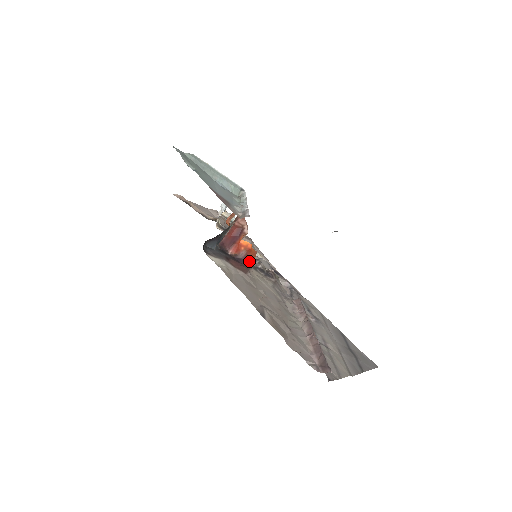
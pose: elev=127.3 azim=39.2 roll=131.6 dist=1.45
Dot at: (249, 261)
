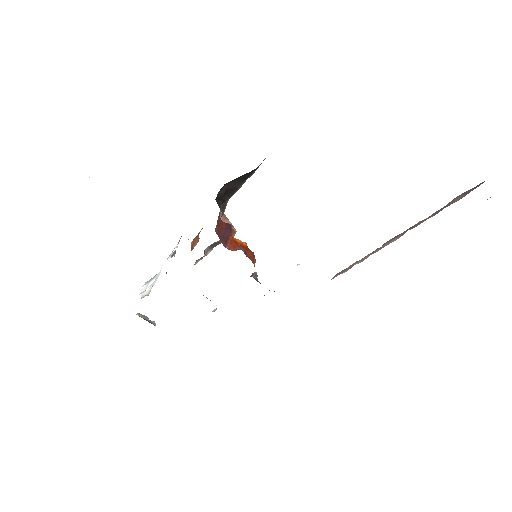
Dot at: (252, 261)
